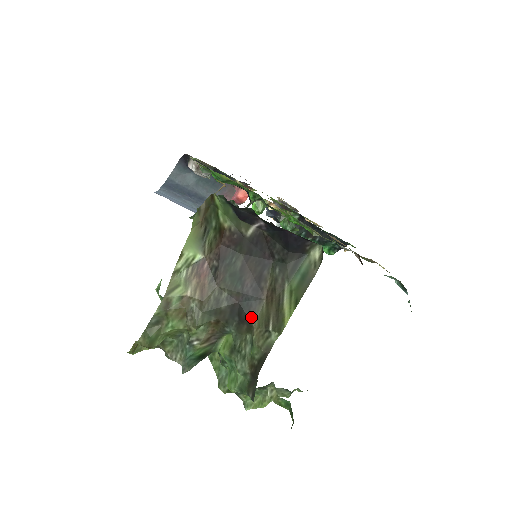
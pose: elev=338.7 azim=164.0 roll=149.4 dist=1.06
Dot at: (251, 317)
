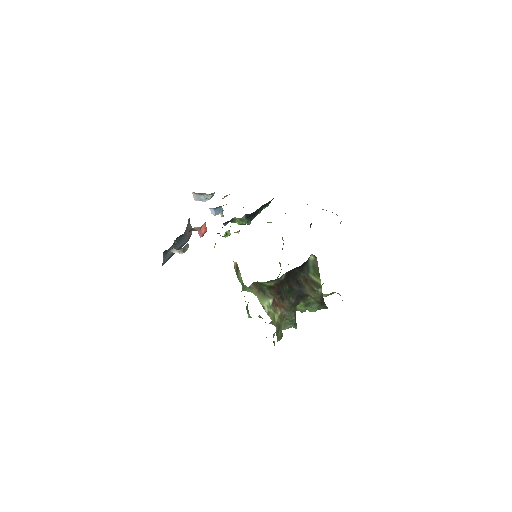
Dot at: (305, 293)
